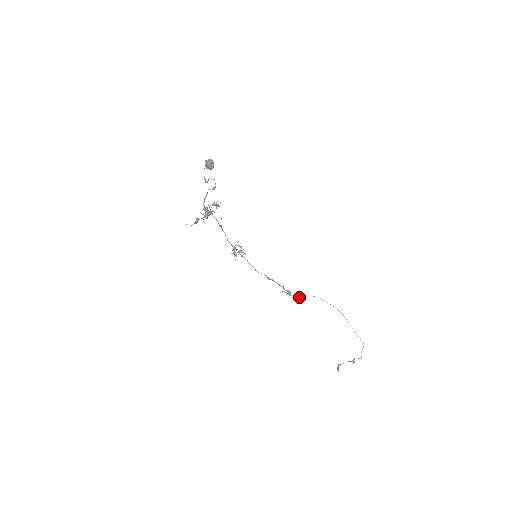
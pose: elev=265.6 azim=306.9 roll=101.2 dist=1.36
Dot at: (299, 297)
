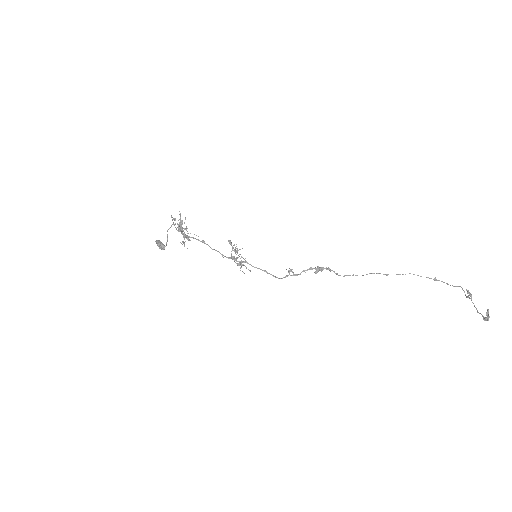
Dot at: occluded
